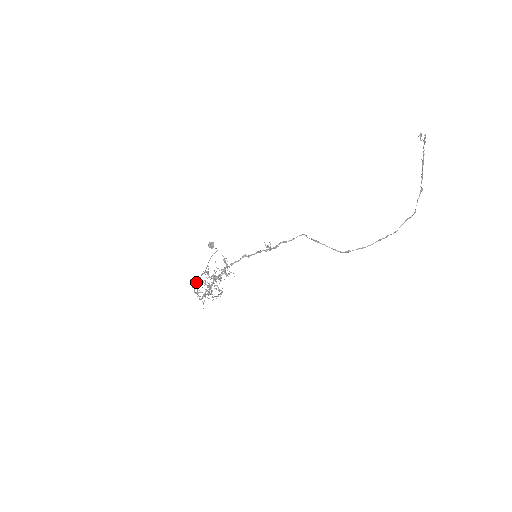
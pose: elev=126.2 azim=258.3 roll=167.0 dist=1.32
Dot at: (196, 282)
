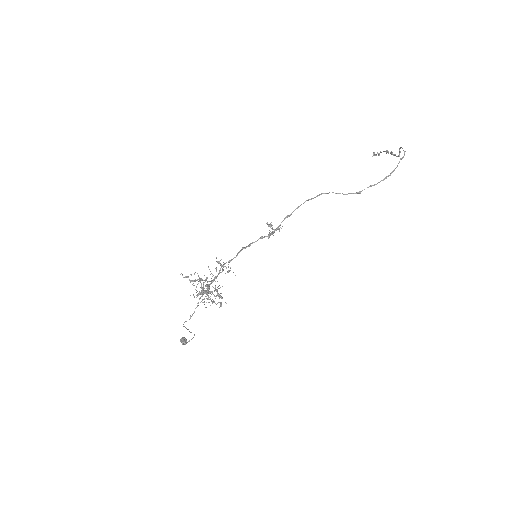
Dot at: occluded
